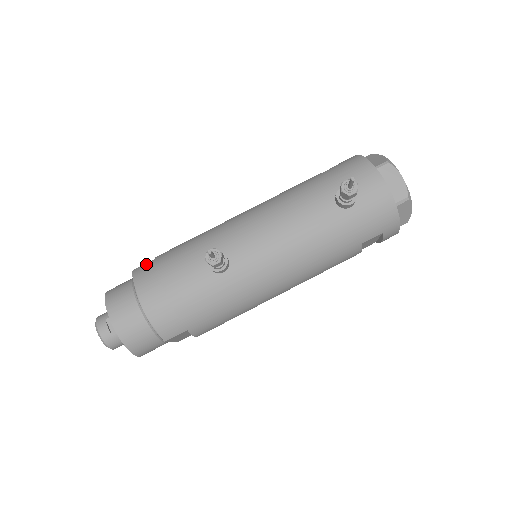
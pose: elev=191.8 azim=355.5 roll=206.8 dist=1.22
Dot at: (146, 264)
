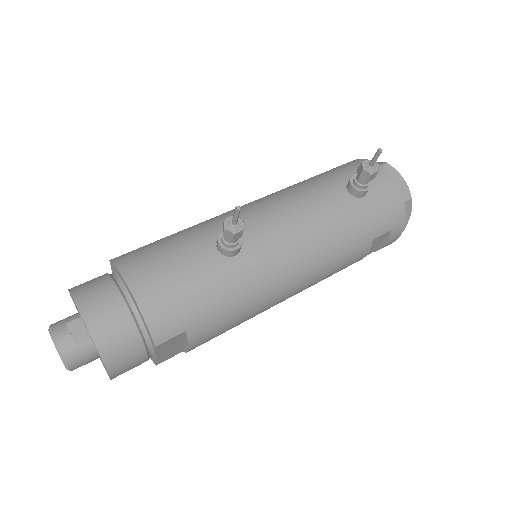
Dot at: (129, 252)
